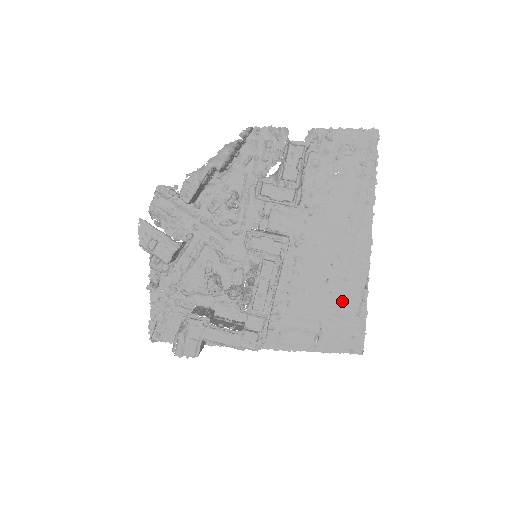
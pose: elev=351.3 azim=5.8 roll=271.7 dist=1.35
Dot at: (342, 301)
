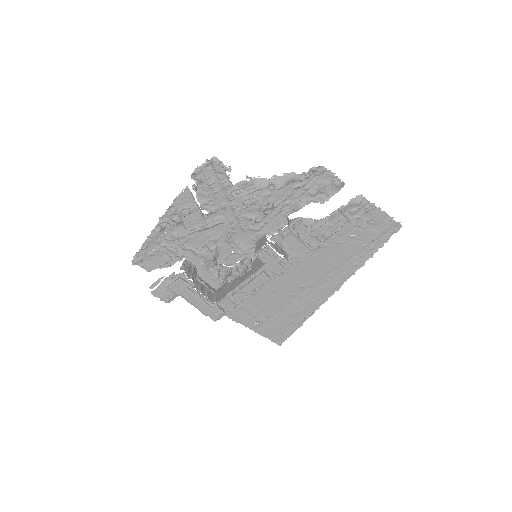
Dot at: (291, 311)
